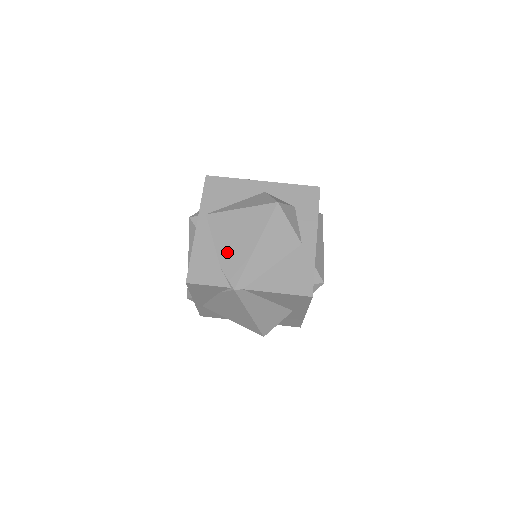
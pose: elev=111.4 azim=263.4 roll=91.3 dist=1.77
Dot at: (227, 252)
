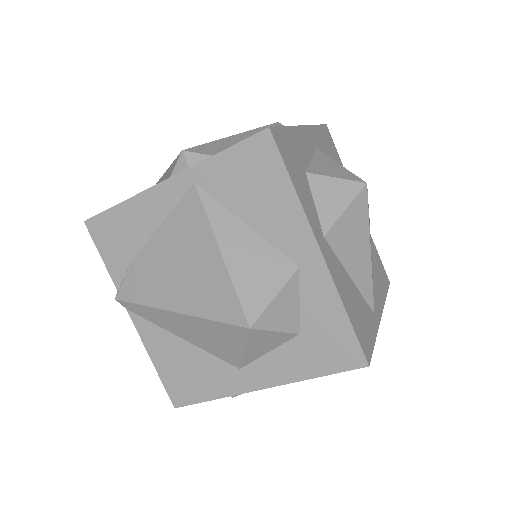
Dot at: (153, 261)
